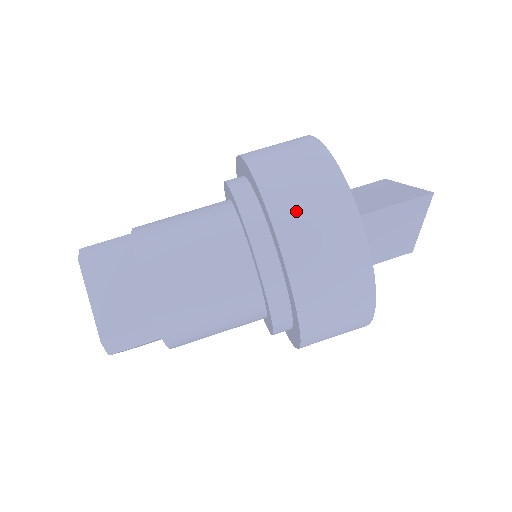
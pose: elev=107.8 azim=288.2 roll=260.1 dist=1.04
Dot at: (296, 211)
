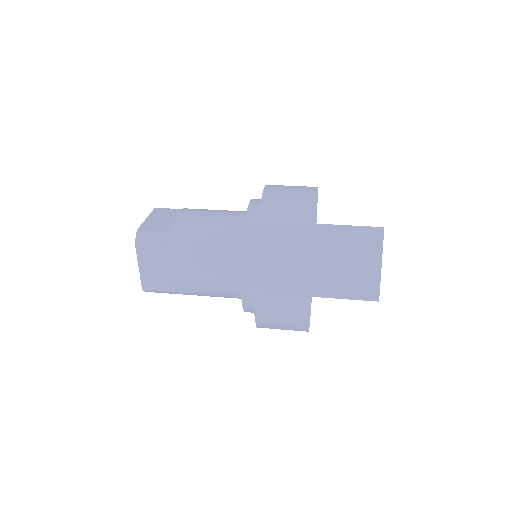
Dot at: (281, 187)
